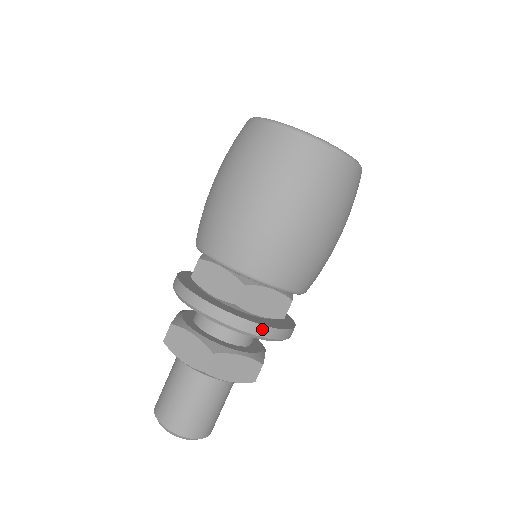
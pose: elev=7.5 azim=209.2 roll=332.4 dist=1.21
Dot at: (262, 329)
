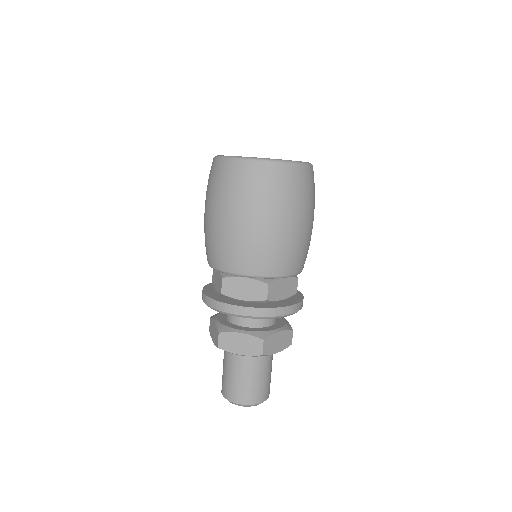
Dot at: (238, 309)
